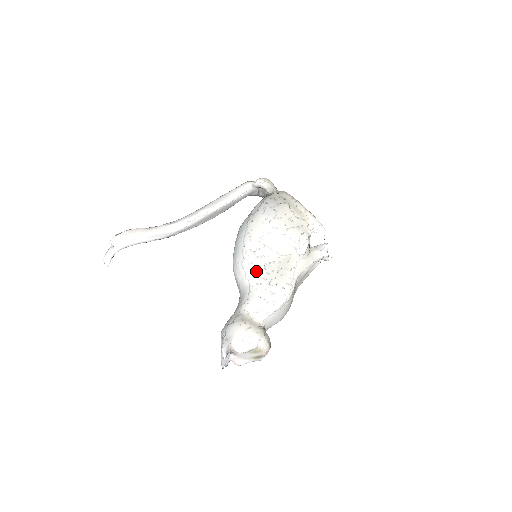
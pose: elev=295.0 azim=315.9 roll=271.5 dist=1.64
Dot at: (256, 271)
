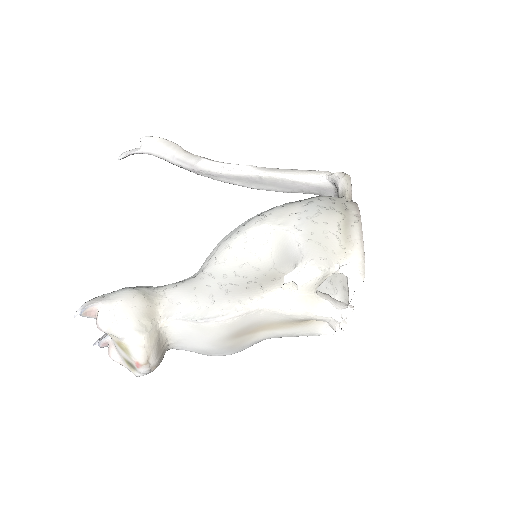
Dot at: (226, 260)
